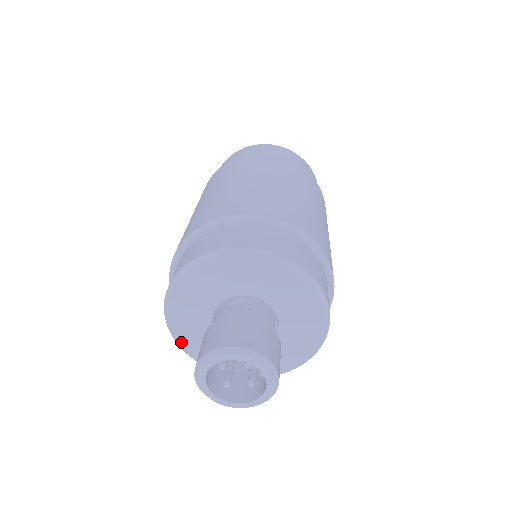
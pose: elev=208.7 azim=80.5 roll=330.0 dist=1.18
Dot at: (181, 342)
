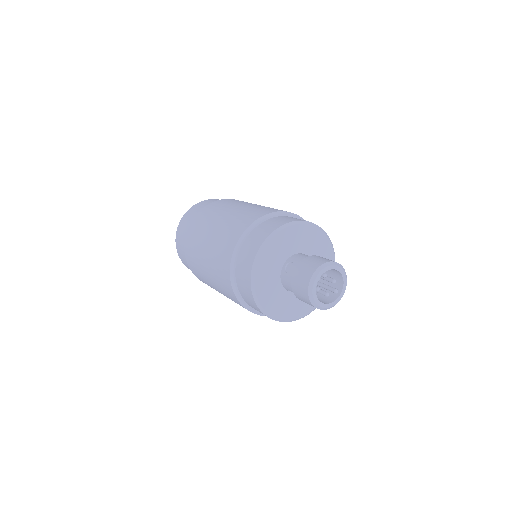
Dot at: (258, 267)
